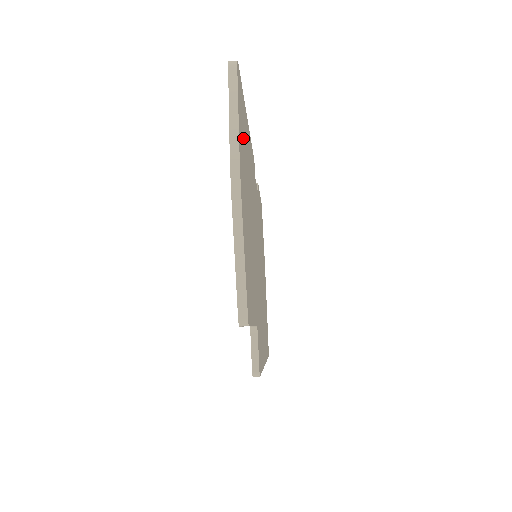
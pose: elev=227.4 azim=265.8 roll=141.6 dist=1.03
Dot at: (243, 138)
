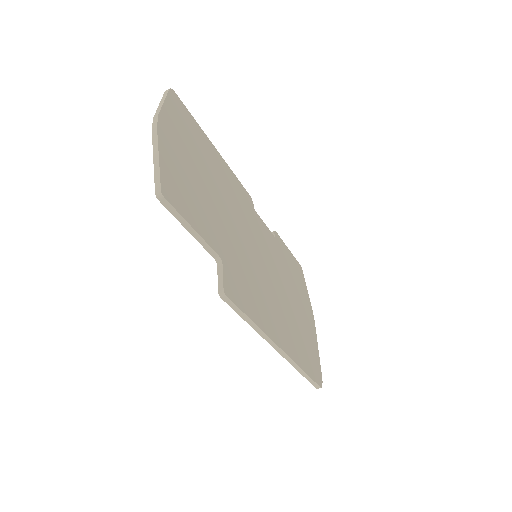
Dot at: (184, 130)
